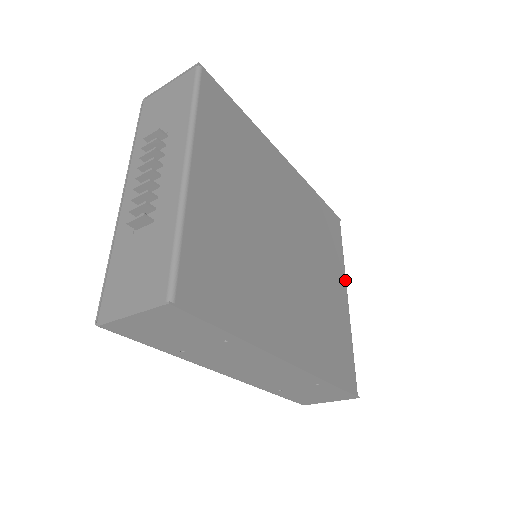
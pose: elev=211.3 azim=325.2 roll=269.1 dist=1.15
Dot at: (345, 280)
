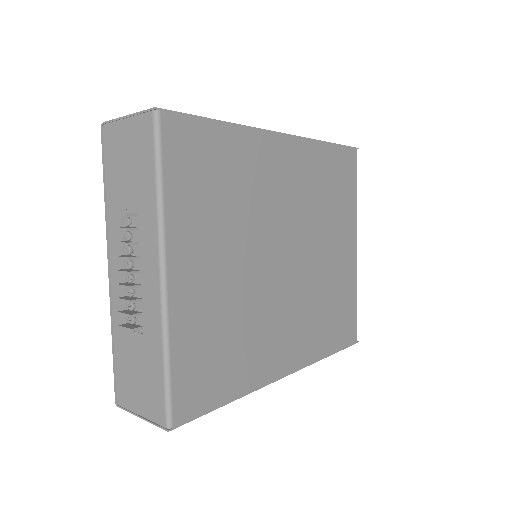
Dot at: (356, 228)
